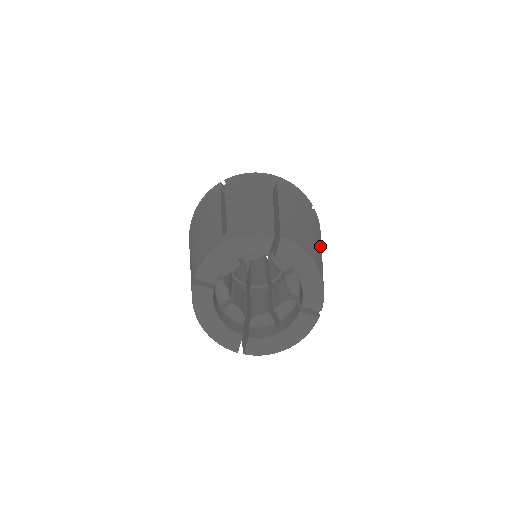
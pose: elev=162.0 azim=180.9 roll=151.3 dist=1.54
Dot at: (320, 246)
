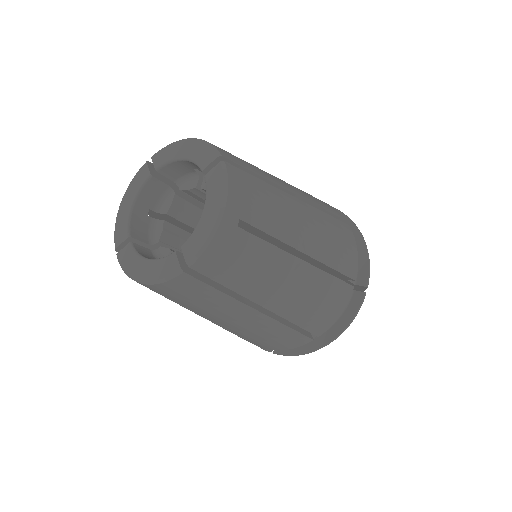
Dot at: occluded
